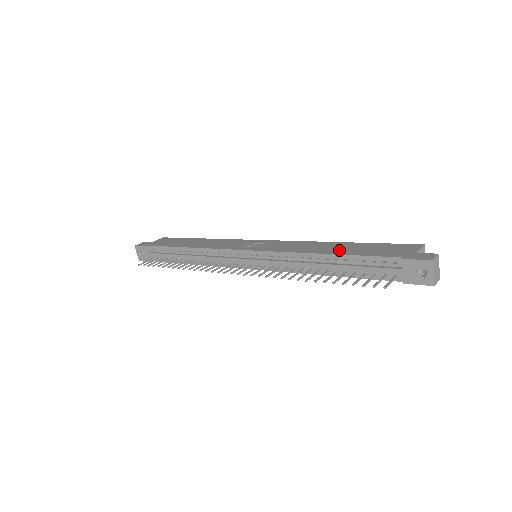
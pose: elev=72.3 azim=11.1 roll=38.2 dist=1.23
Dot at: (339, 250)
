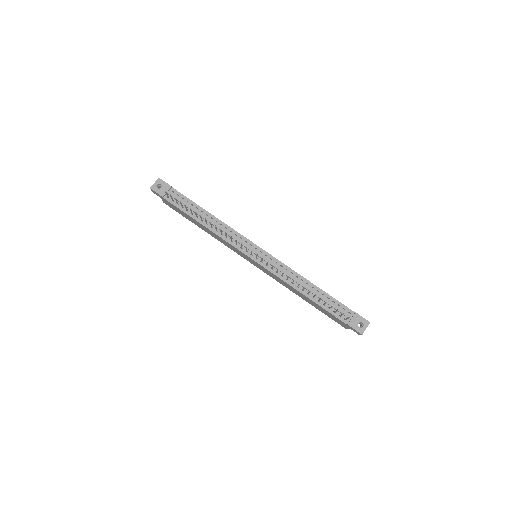
Dot at: occluded
